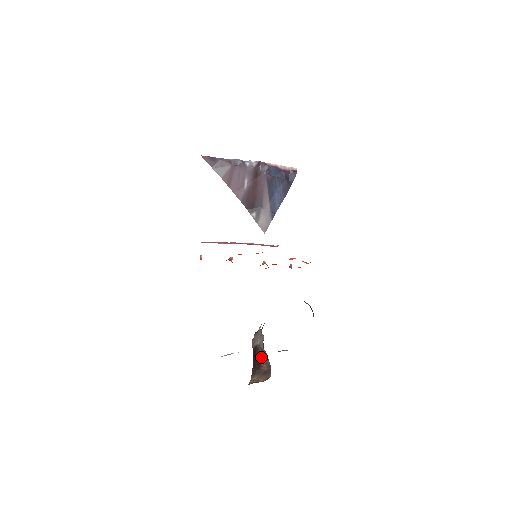
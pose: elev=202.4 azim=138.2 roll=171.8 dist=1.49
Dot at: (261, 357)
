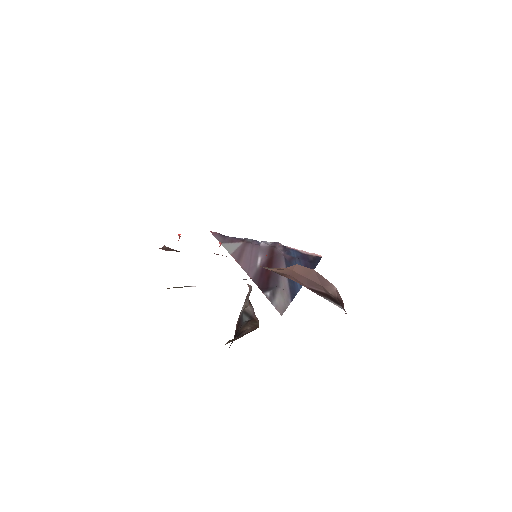
Dot at: (244, 323)
